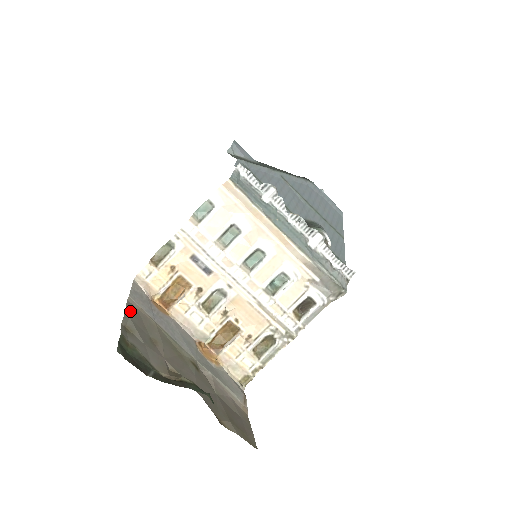
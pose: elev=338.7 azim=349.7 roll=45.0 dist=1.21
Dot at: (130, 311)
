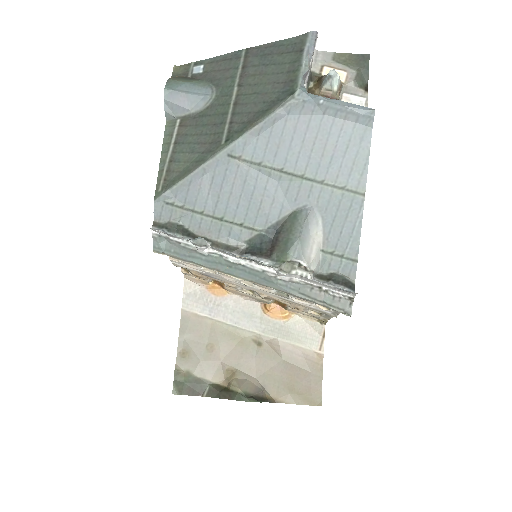
Dot at: (184, 328)
